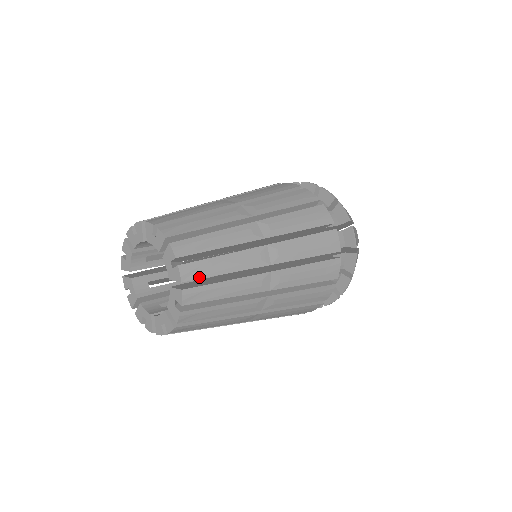
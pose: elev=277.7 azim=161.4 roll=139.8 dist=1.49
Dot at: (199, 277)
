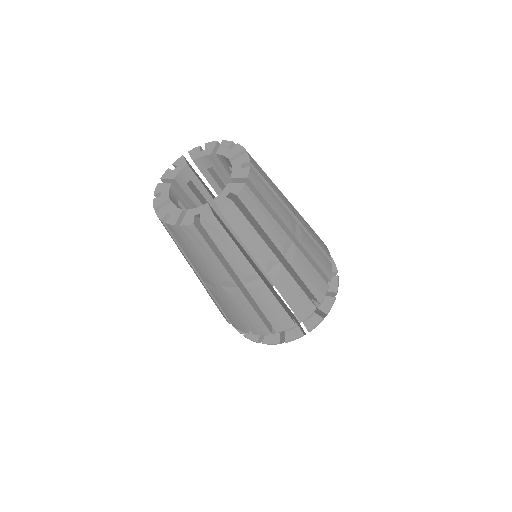
Dot at: (231, 223)
